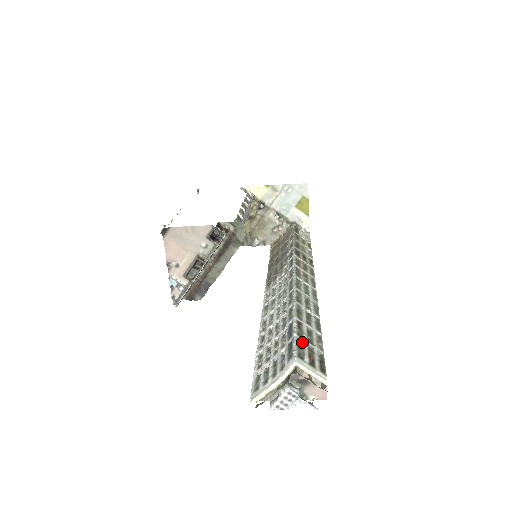
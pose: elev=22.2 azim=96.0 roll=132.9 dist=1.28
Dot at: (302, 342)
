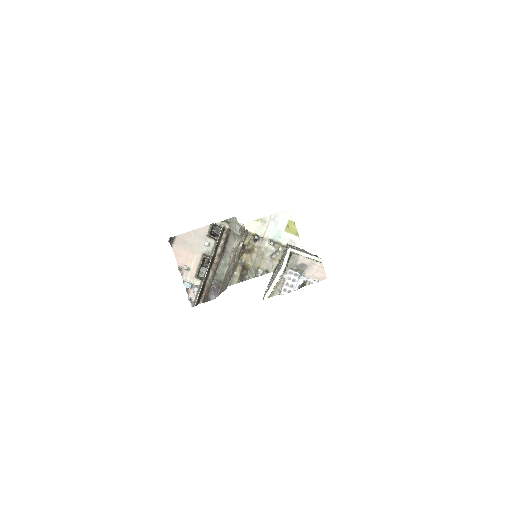
Dot at: occluded
